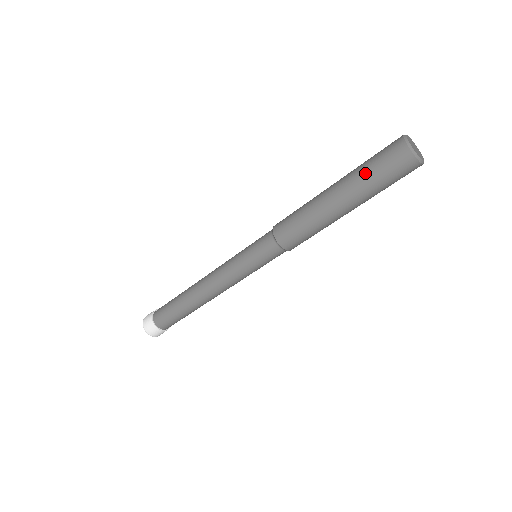
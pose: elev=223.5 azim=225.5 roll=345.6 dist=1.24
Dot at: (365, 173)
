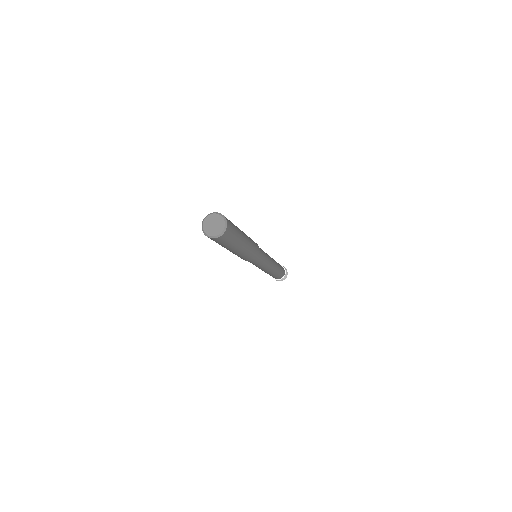
Dot at: occluded
